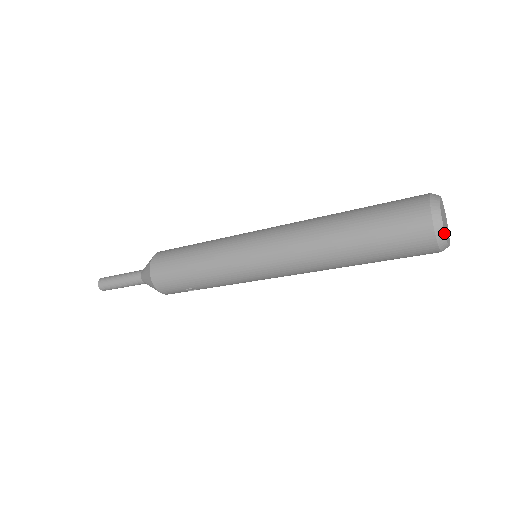
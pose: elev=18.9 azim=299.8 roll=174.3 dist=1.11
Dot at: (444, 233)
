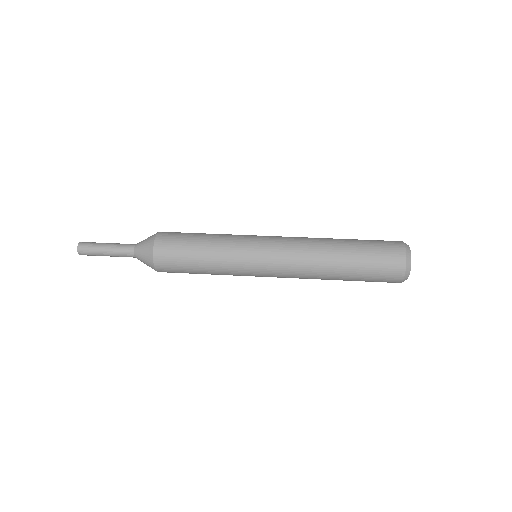
Dot at: occluded
